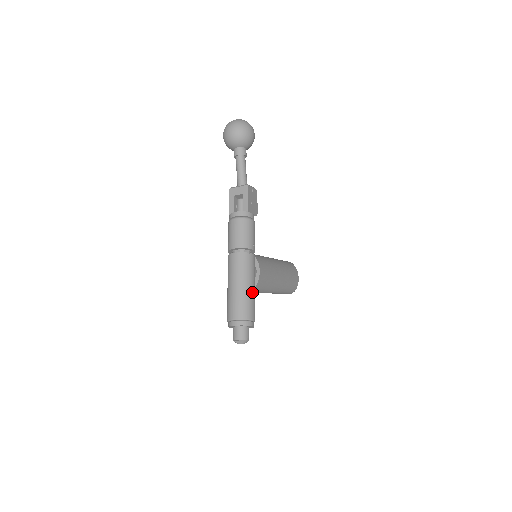
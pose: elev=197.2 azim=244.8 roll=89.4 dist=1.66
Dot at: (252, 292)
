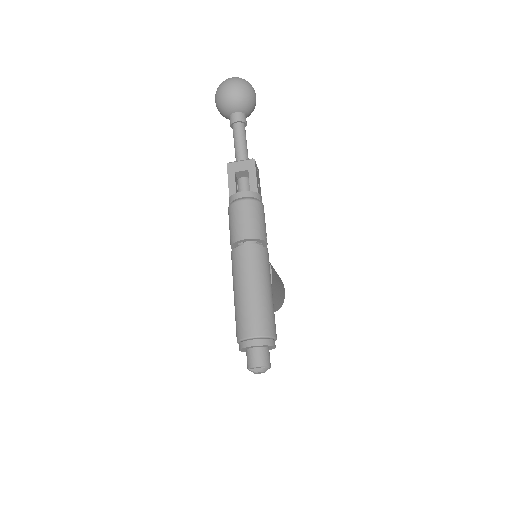
Dot at: (272, 299)
